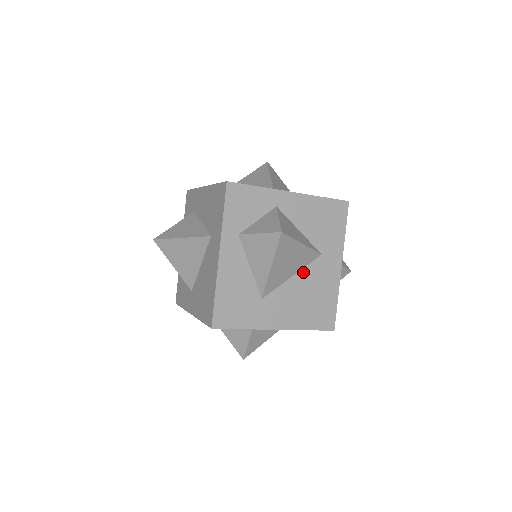
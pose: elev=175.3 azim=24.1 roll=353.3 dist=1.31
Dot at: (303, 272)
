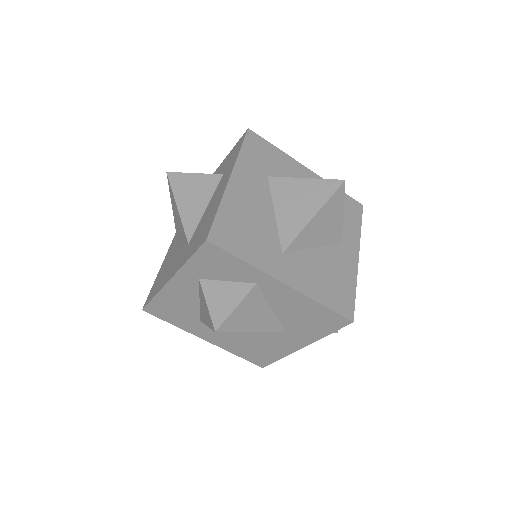
Dot at: occluded
